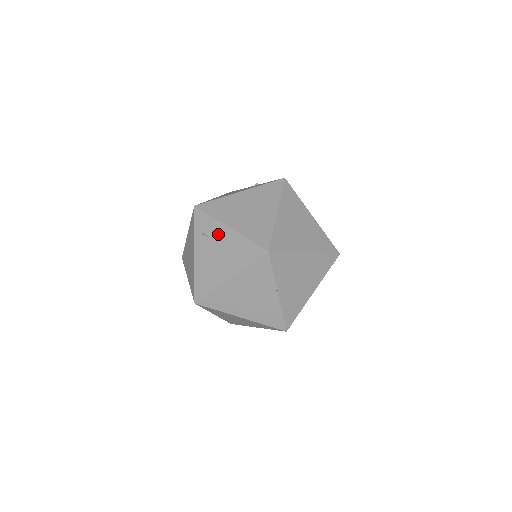
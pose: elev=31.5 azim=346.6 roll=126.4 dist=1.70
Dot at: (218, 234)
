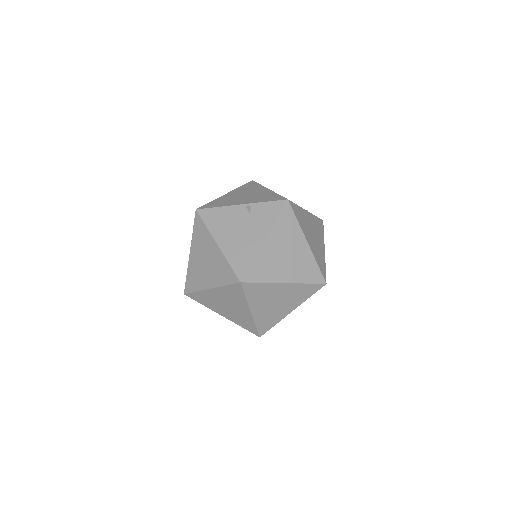
Dot at: (274, 291)
